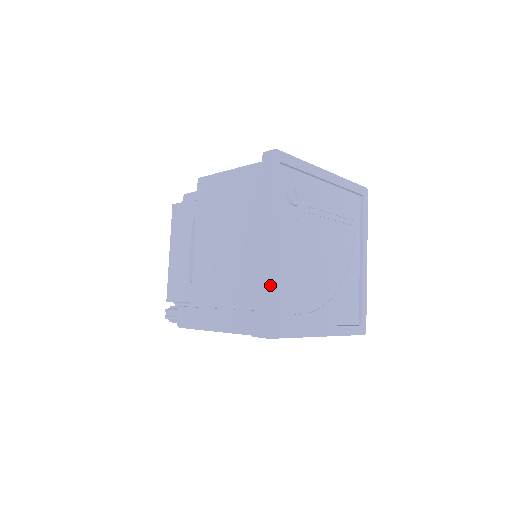
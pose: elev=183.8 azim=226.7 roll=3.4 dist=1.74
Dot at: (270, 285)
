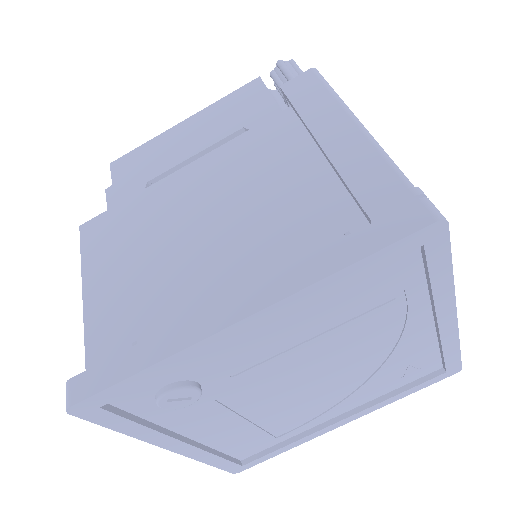
Dot at: (208, 461)
